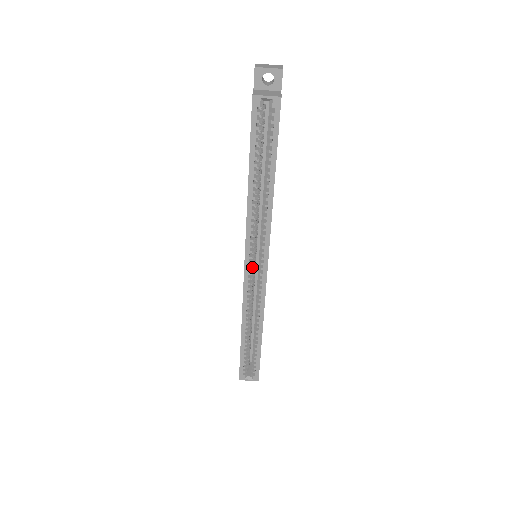
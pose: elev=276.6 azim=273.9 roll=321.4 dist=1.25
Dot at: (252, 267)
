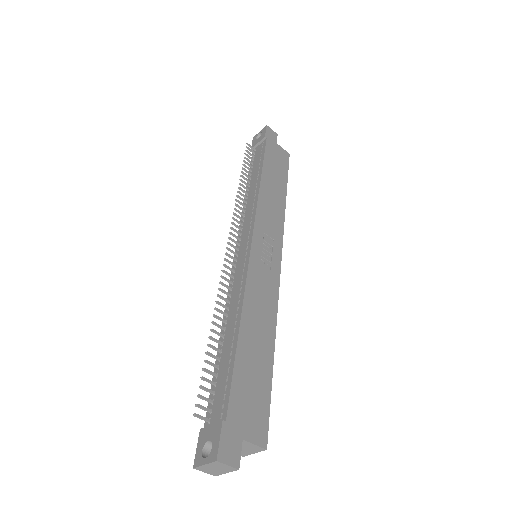
Dot at: occluded
